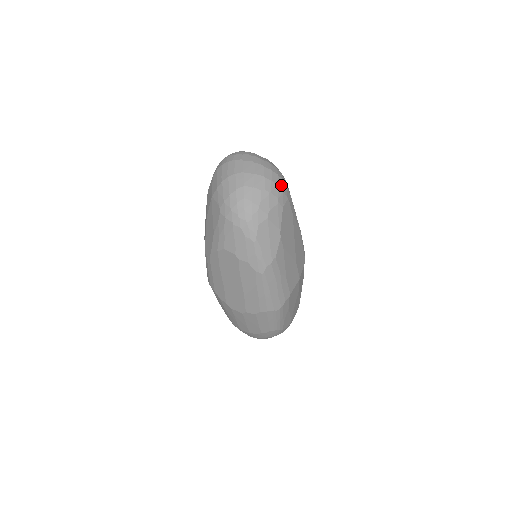
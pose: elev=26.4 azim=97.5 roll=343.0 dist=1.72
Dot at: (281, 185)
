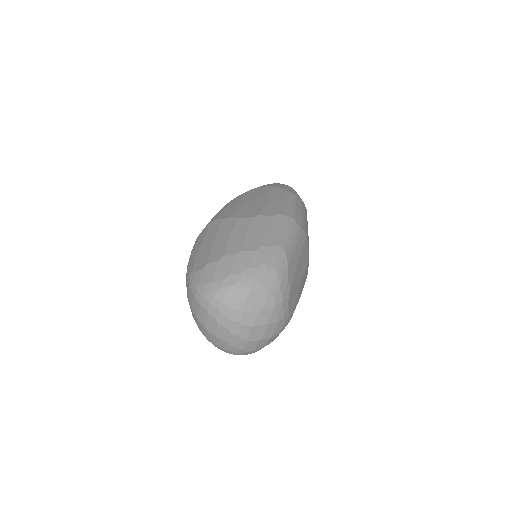
Dot at: occluded
